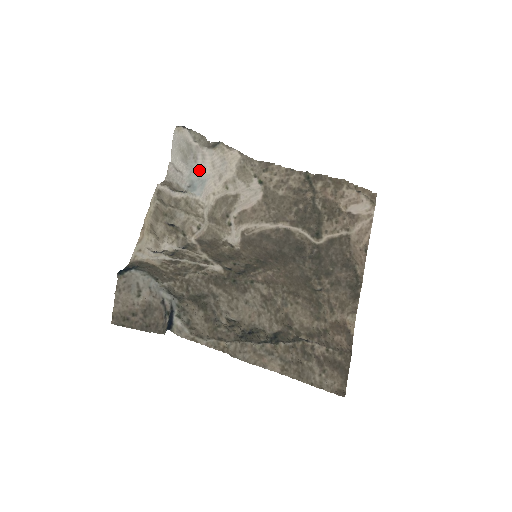
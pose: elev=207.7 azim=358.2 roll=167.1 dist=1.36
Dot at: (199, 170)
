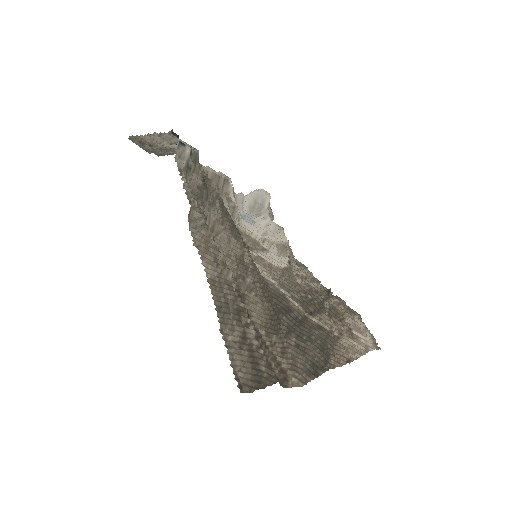
Dot at: (254, 220)
